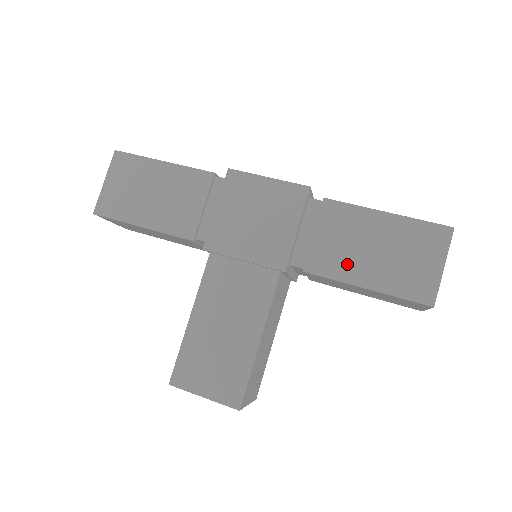
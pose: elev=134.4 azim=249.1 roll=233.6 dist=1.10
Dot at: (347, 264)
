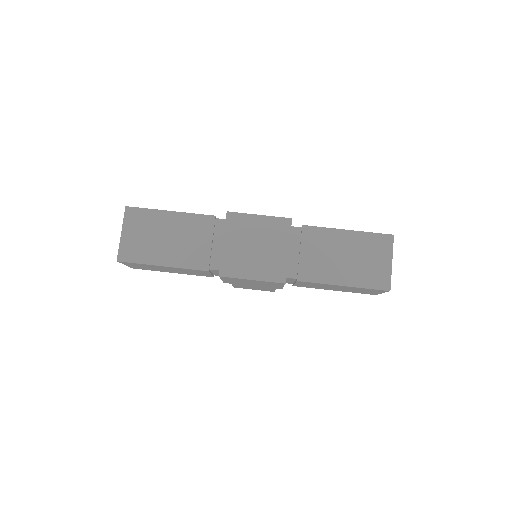
Dot at: (320, 288)
